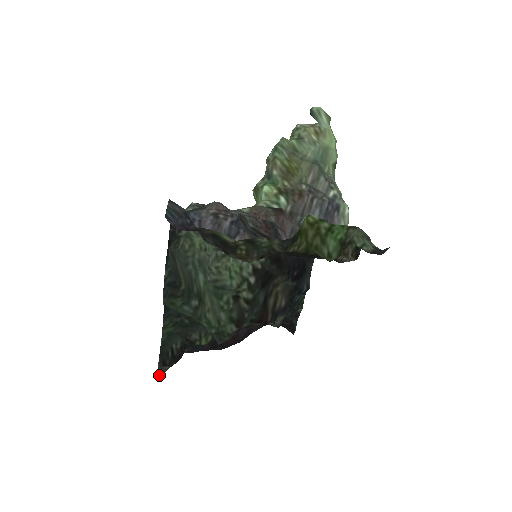
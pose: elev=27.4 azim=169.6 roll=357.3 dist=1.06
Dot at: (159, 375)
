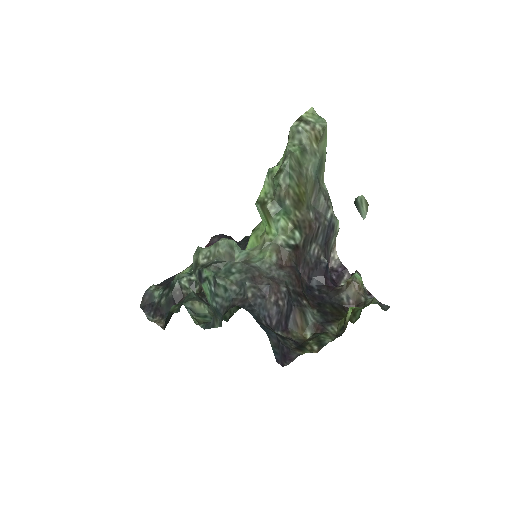
Dot at: (150, 320)
